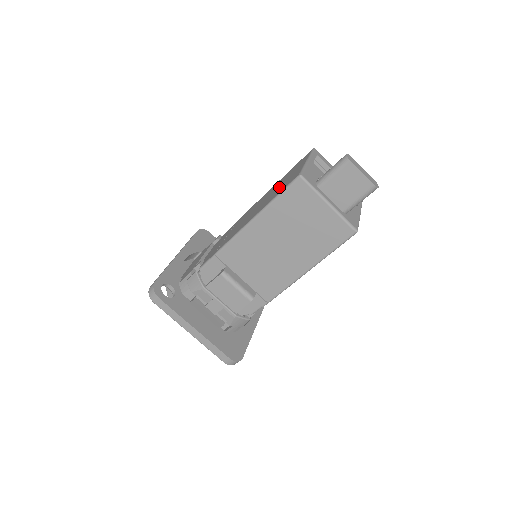
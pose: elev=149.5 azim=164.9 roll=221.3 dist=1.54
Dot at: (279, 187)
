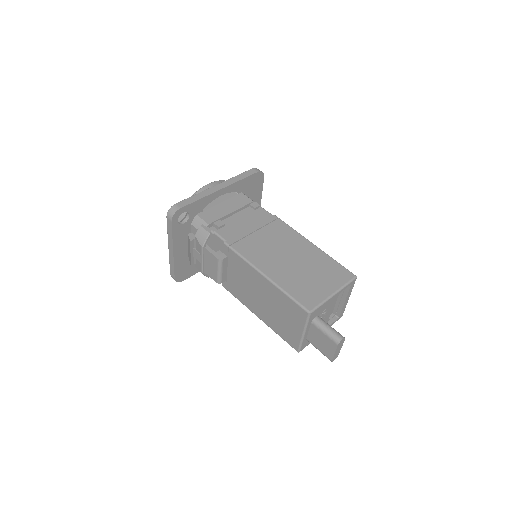
Dot at: (304, 277)
